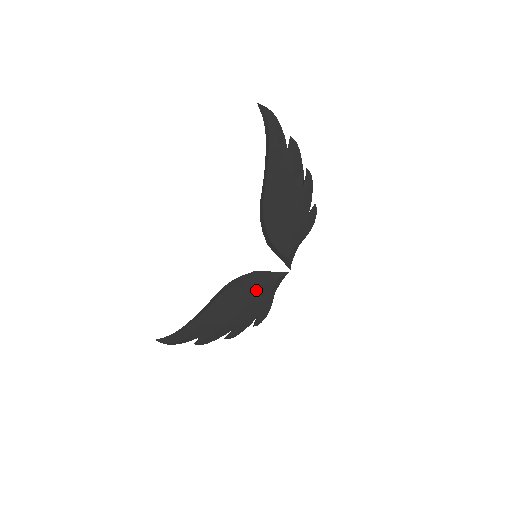
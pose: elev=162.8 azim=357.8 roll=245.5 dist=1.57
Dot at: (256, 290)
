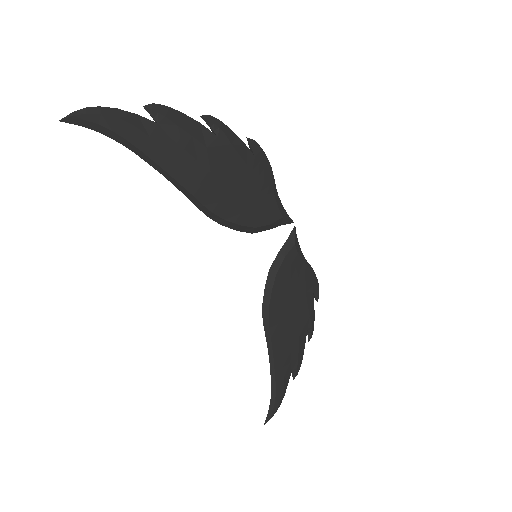
Dot at: (290, 278)
